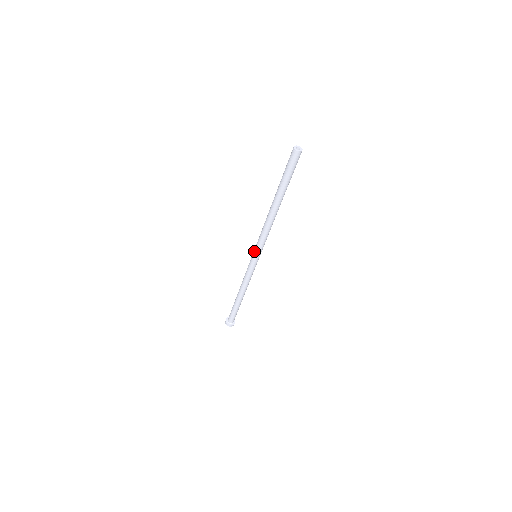
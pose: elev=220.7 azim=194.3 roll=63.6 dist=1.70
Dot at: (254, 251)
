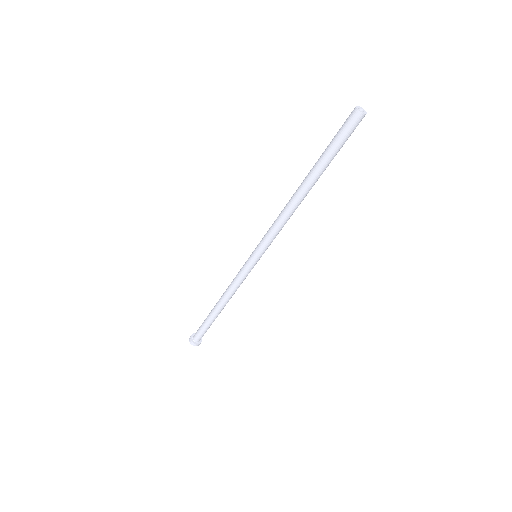
Dot at: (256, 248)
